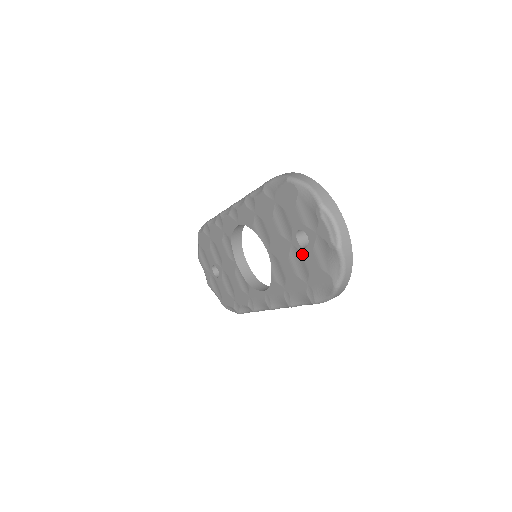
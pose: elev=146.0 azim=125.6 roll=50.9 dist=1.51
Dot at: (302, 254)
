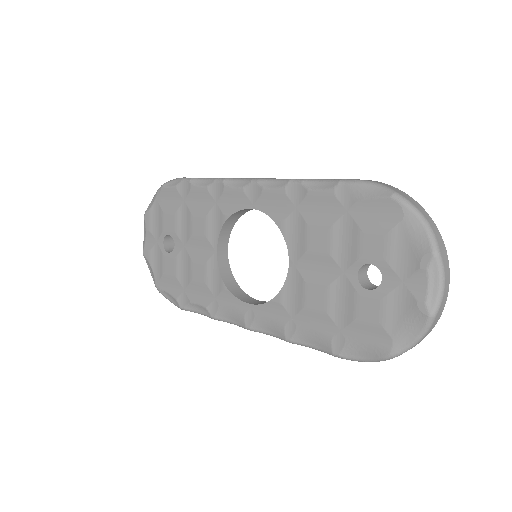
Dot at: (357, 294)
